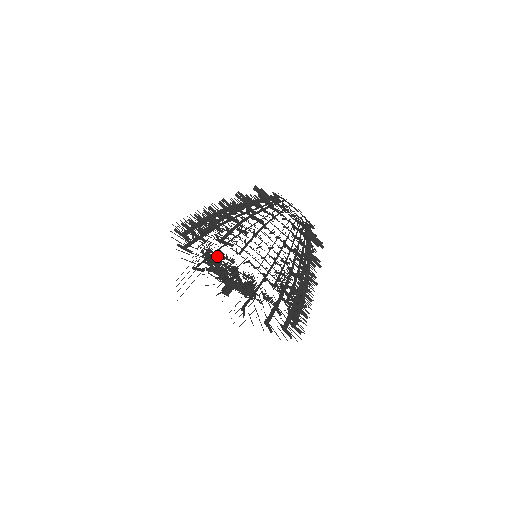
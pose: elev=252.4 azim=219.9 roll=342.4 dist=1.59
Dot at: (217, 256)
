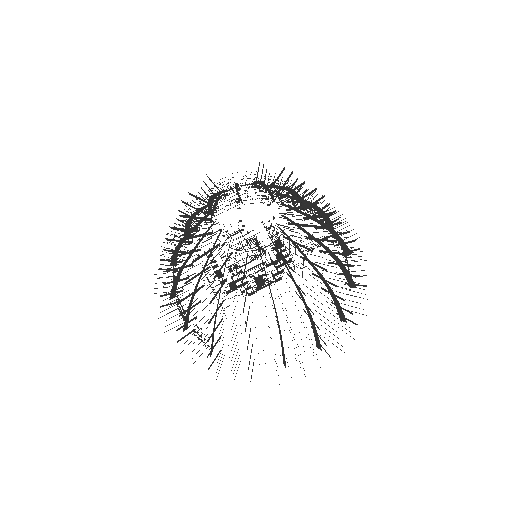
Dot at: occluded
